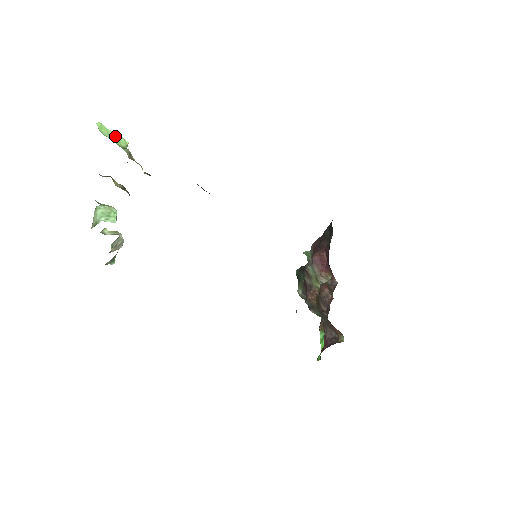
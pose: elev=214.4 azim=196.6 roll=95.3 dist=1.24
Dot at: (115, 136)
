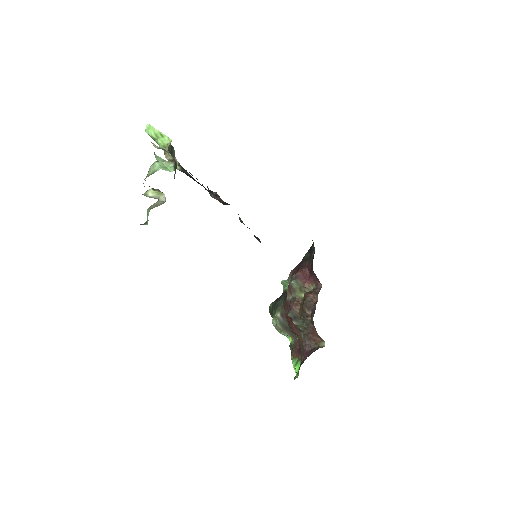
Dot at: (160, 135)
